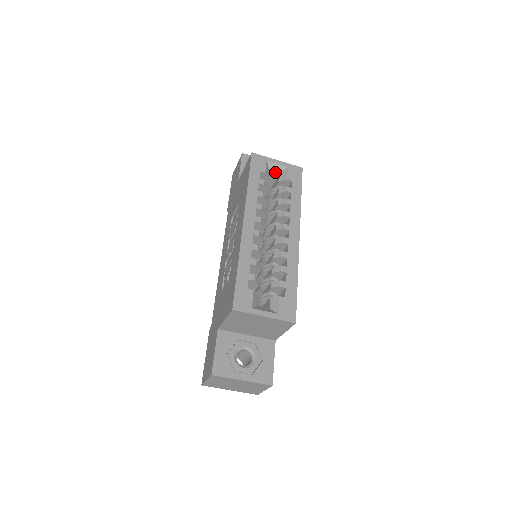
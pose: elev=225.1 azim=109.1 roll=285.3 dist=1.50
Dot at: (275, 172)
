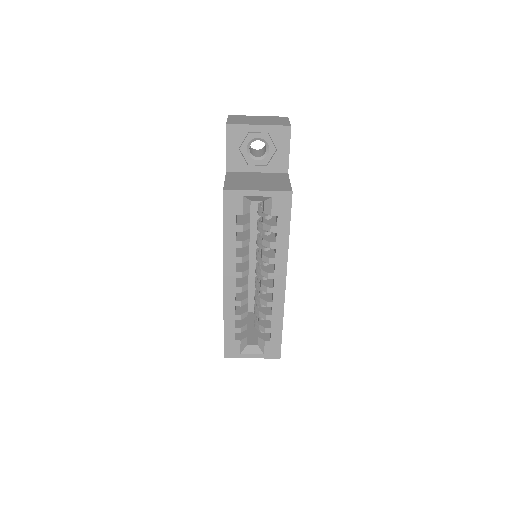
Dot at: (258, 200)
